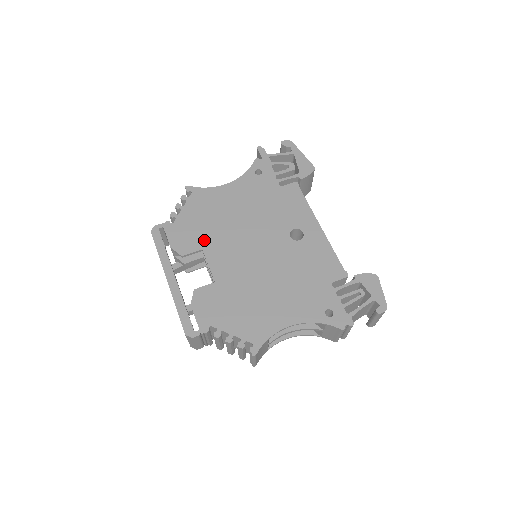
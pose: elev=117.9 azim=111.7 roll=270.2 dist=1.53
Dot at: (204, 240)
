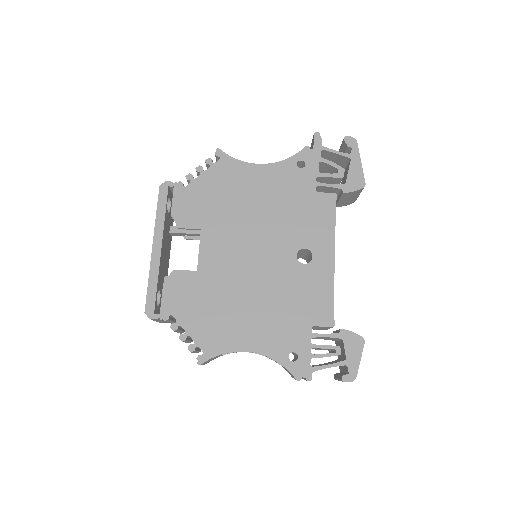
Dot at: (207, 220)
